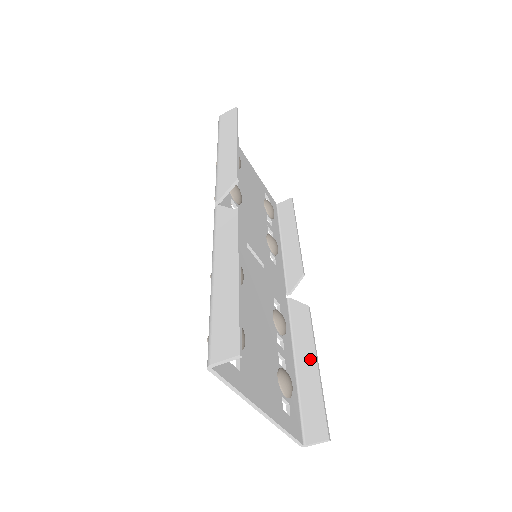
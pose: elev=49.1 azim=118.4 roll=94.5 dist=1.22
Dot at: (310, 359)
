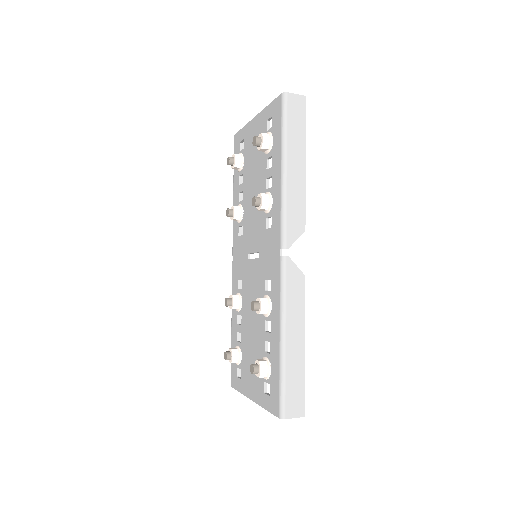
Dot at: occluded
